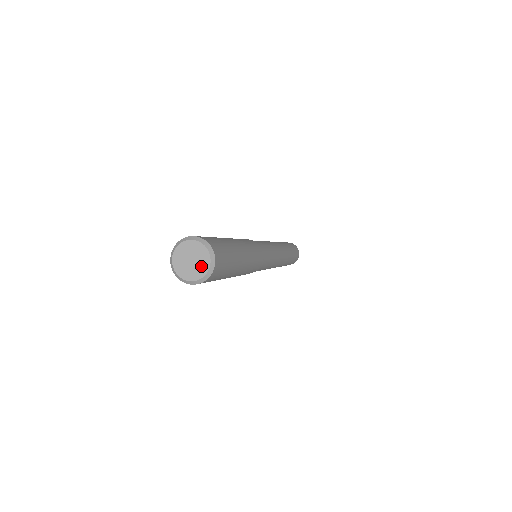
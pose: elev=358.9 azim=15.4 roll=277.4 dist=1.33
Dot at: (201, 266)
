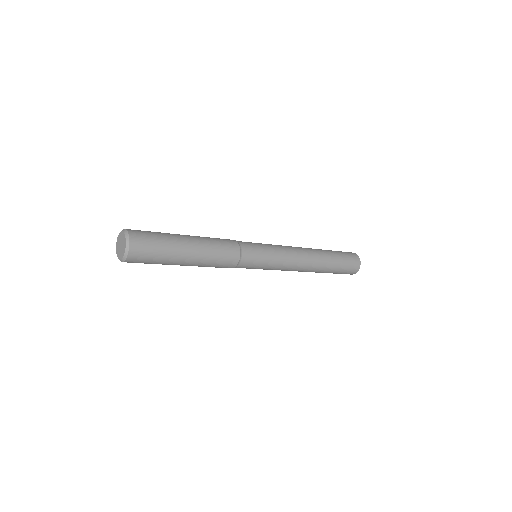
Dot at: (122, 252)
